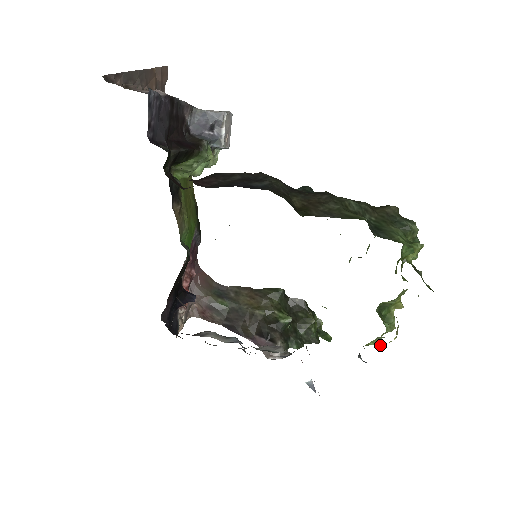
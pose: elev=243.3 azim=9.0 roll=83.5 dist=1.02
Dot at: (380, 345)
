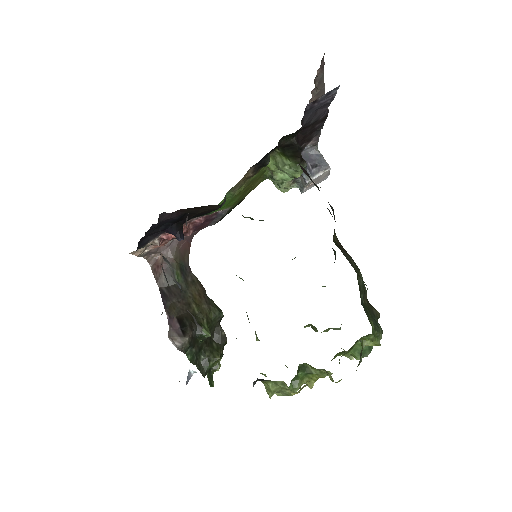
Dot at: (272, 395)
